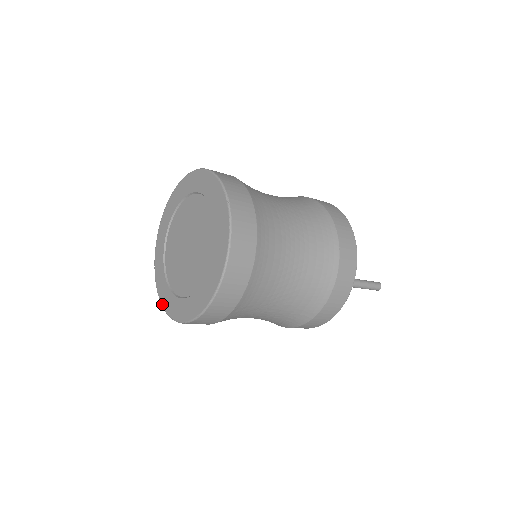
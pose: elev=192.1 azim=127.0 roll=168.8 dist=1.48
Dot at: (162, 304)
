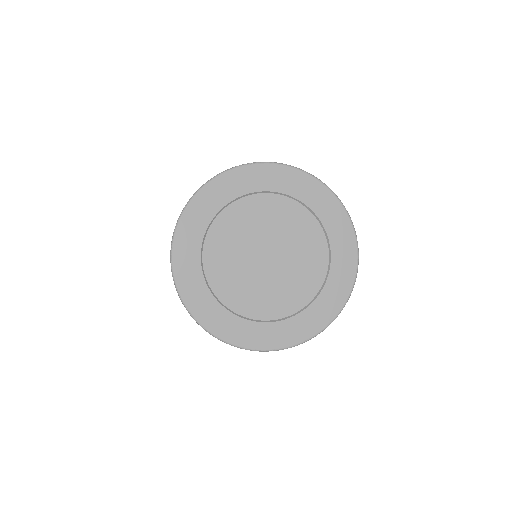
Dot at: (175, 273)
